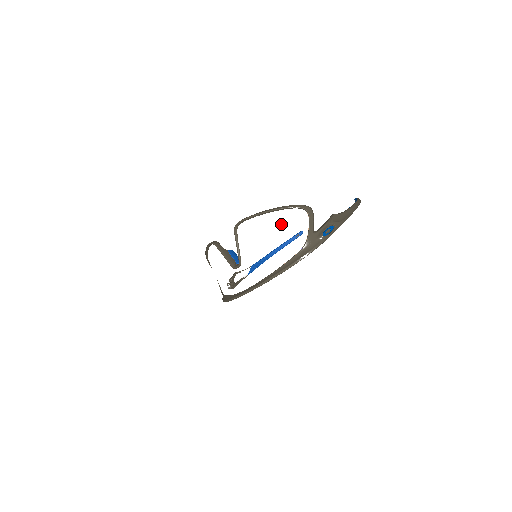
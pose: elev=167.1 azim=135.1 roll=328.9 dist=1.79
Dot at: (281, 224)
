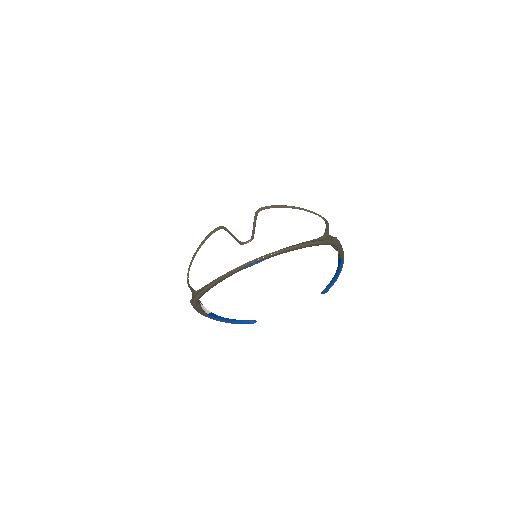
Dot at: (303, 218)
